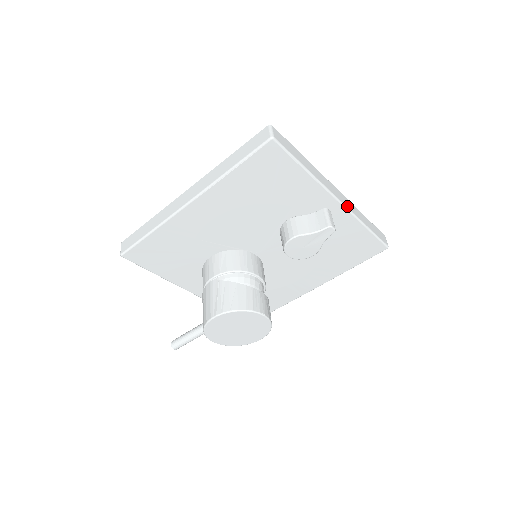
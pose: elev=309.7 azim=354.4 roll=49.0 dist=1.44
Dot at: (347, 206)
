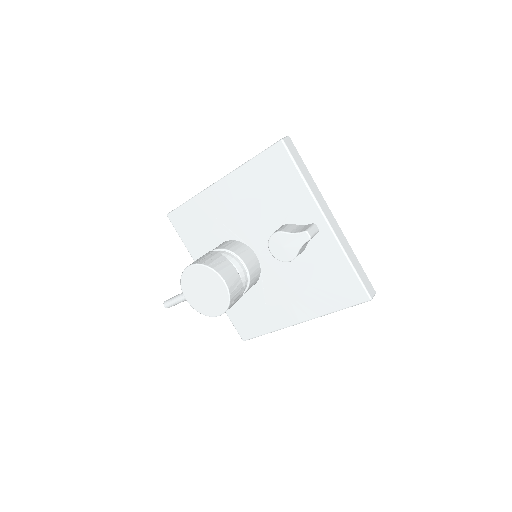
Dot at: (335, 232)
